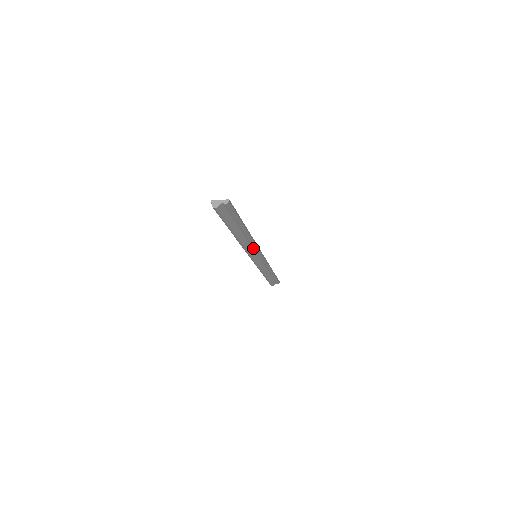
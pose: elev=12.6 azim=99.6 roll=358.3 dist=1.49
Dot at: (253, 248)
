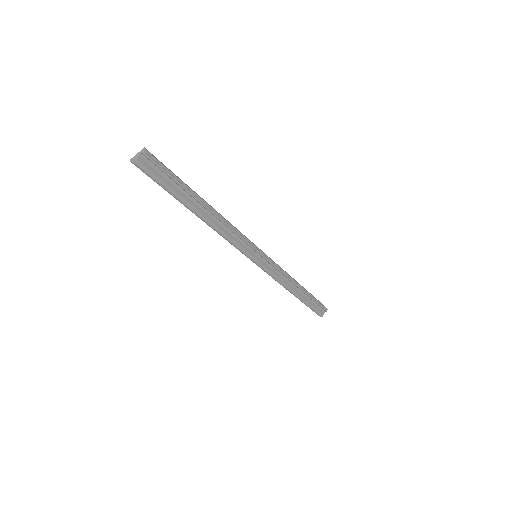
Dot at: (240, 239)
